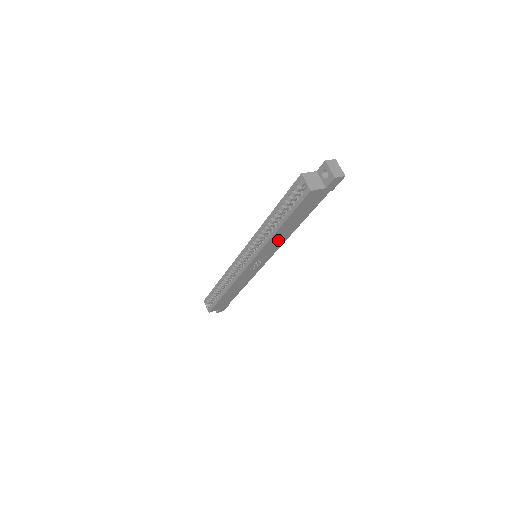
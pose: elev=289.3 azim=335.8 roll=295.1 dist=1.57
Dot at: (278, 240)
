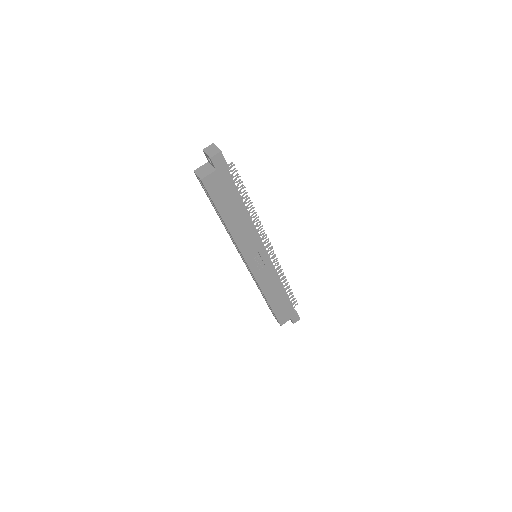
Dot at: (244, 233)
